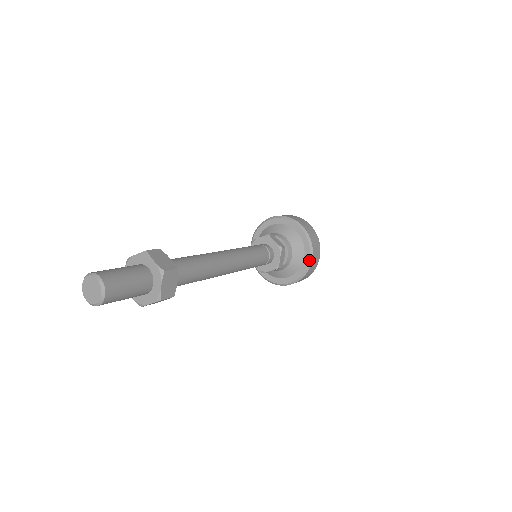
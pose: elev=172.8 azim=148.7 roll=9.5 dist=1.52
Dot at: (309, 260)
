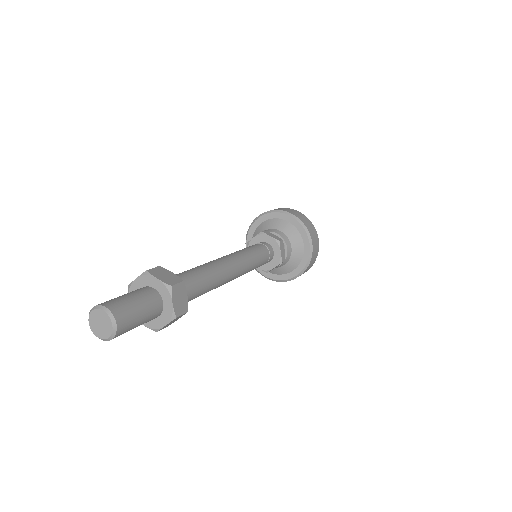
Dot at: (309, 247)
